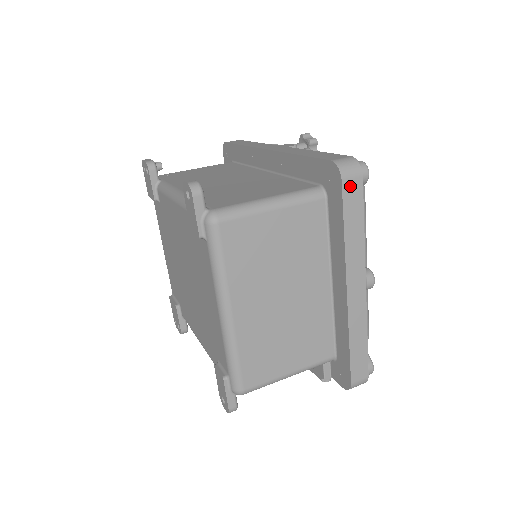
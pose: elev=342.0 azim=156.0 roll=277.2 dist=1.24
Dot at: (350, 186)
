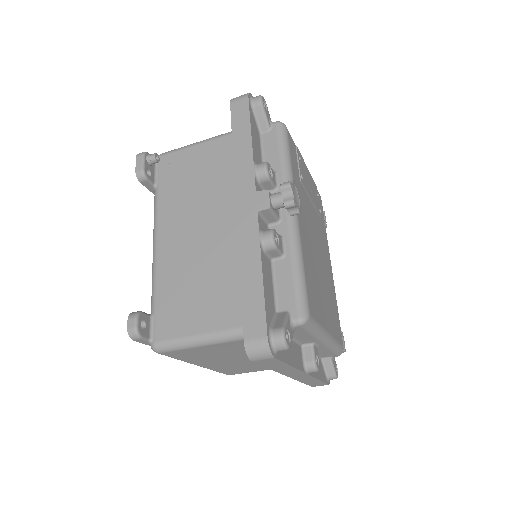
Dot at: (263, 361)
